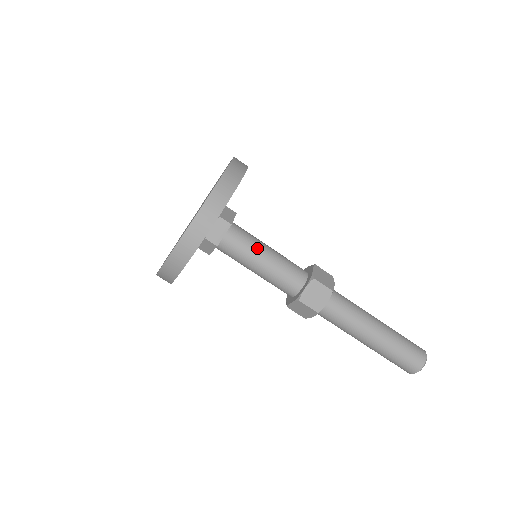
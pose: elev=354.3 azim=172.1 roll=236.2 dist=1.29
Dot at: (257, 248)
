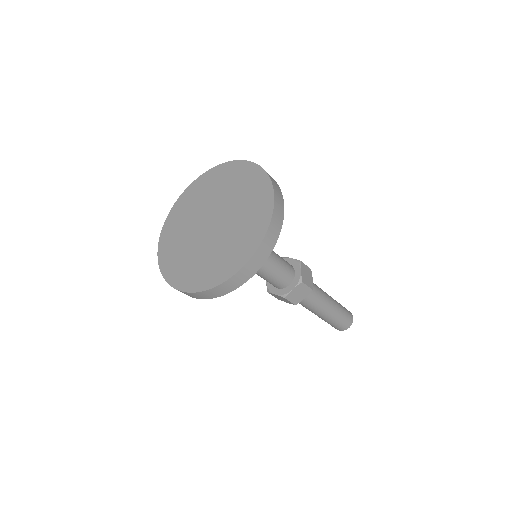
Dot at: occluded
